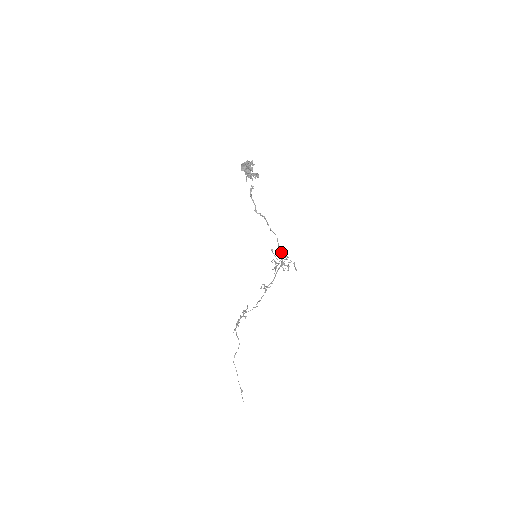
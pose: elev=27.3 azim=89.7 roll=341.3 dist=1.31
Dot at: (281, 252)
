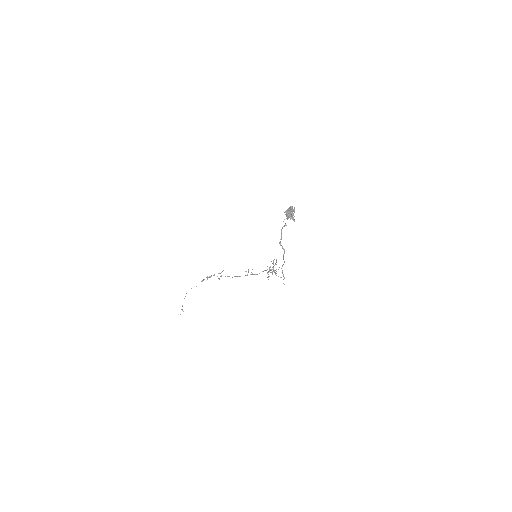
Dot at: (274, 259)
